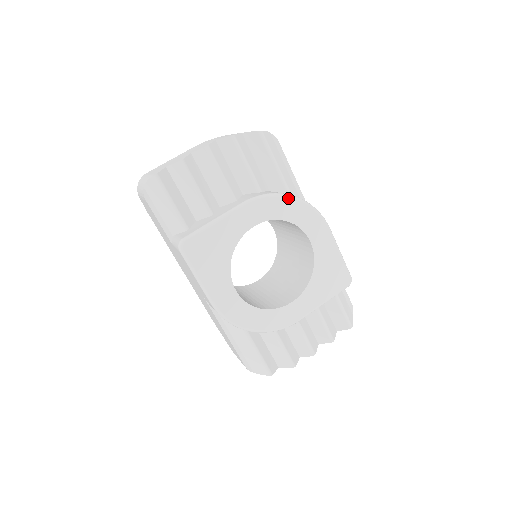
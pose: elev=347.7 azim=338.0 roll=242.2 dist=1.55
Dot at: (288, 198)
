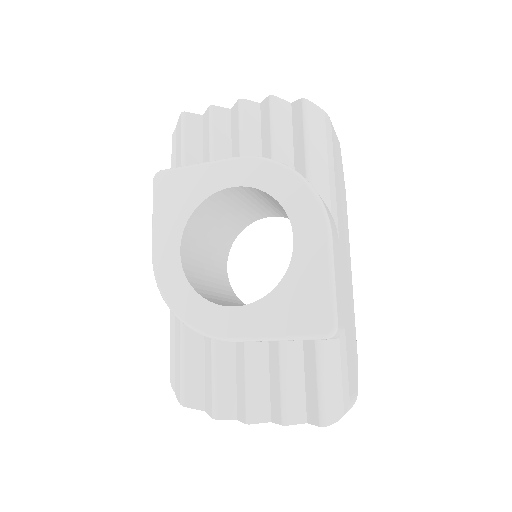
Dot at: (288, 170)
